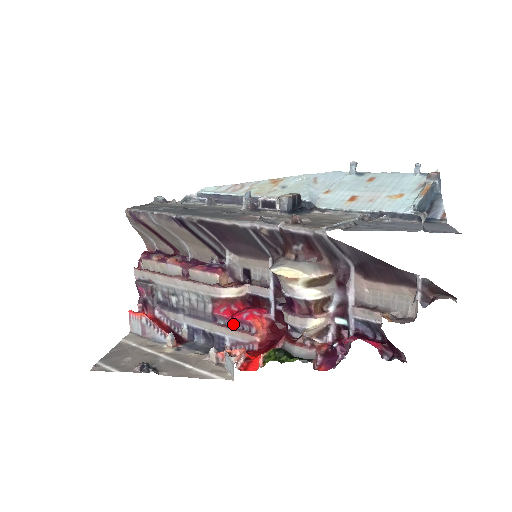
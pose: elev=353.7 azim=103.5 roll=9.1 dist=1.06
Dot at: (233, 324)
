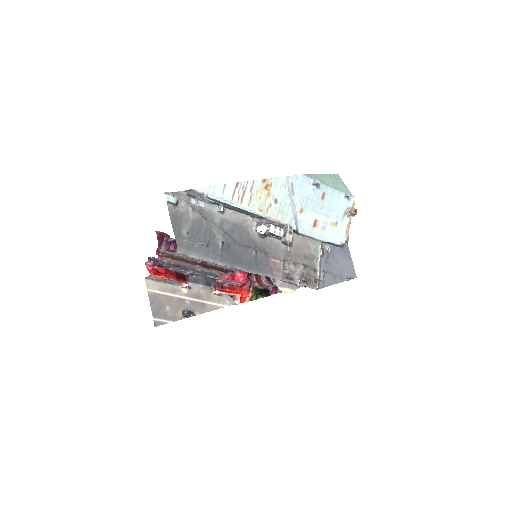
Dot at: occluded
